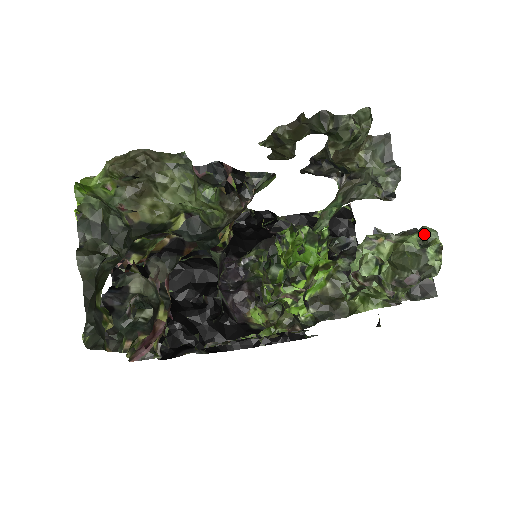
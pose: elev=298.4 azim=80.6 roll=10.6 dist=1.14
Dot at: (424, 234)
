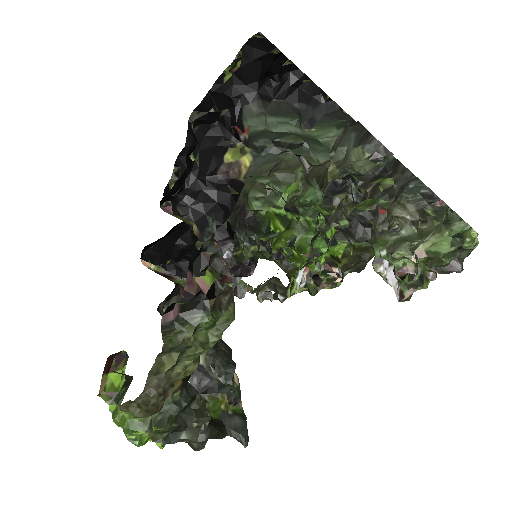
Dot at: occluded
